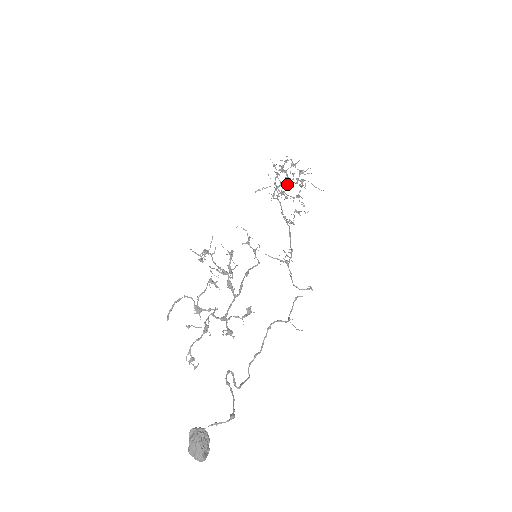
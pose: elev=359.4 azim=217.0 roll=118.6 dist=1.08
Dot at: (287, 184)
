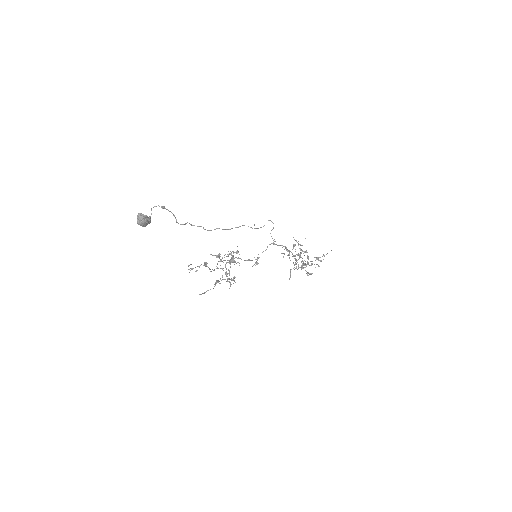
Dot at: occluded
